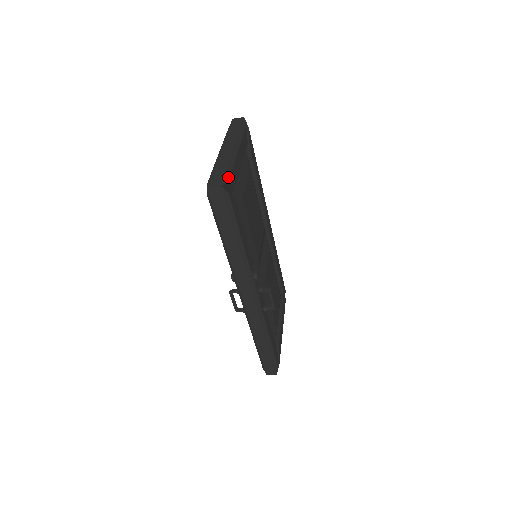
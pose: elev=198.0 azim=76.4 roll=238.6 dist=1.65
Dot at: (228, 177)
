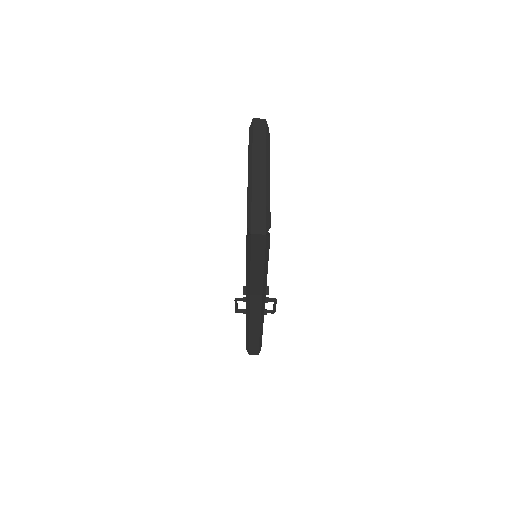
Dot at: (269, 219)
